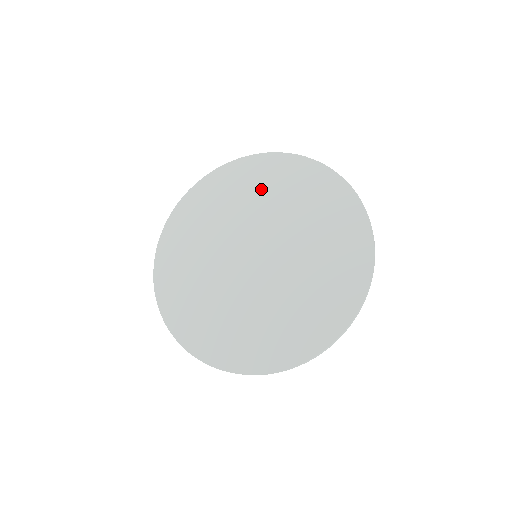
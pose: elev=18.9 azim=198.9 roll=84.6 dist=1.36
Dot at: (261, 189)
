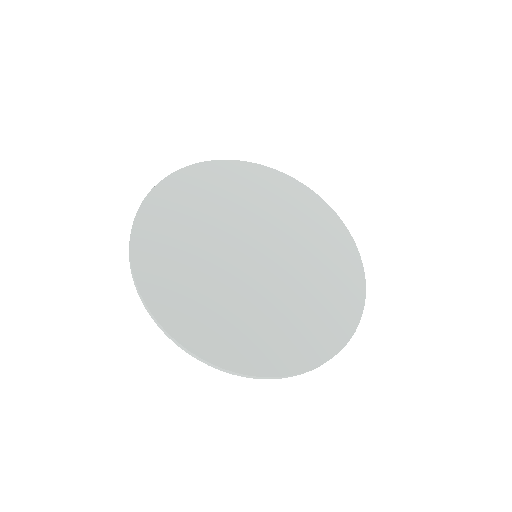
Dot at: (256, 194)
